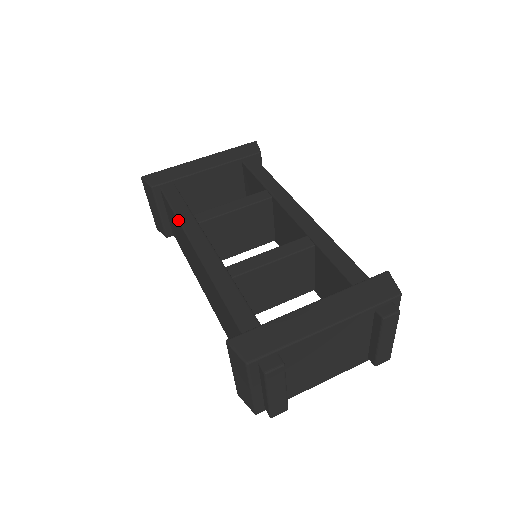
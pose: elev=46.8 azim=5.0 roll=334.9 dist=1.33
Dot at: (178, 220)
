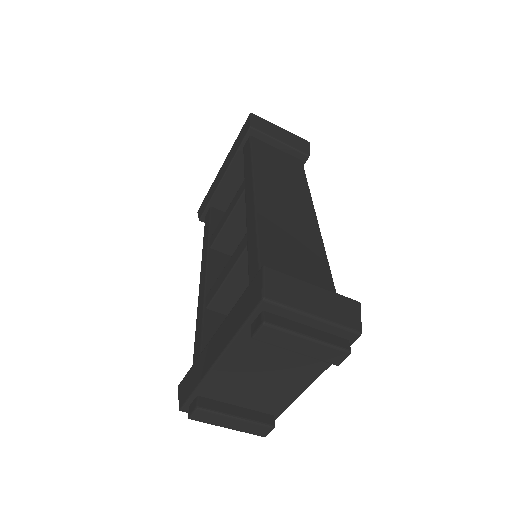
Dot at: (202, 251)
